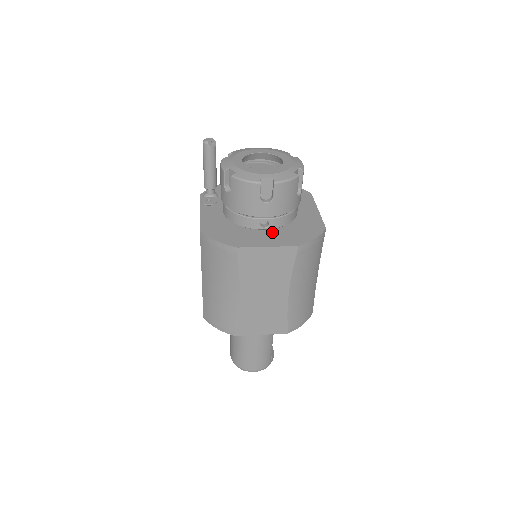
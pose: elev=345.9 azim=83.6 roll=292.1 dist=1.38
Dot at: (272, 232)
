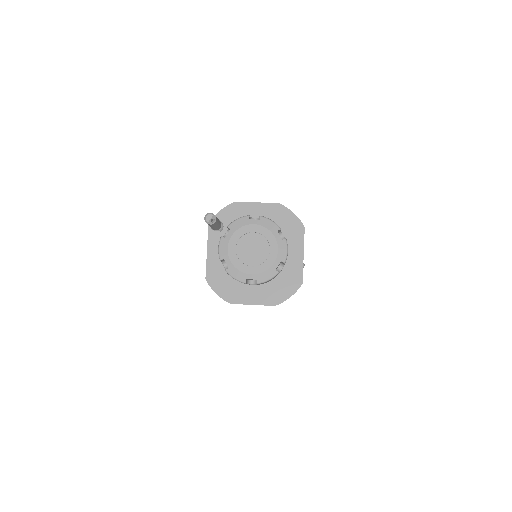
Dot at: (259, 286)
